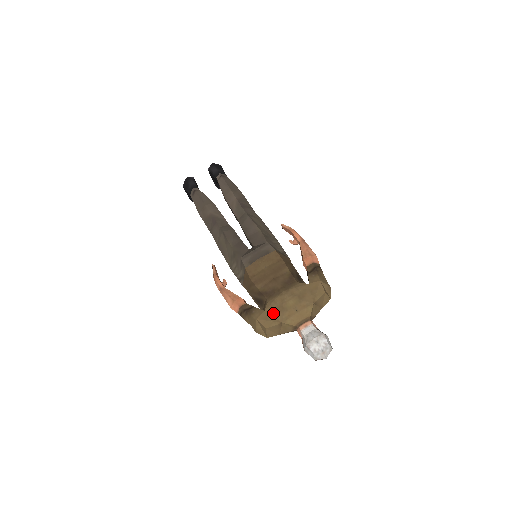
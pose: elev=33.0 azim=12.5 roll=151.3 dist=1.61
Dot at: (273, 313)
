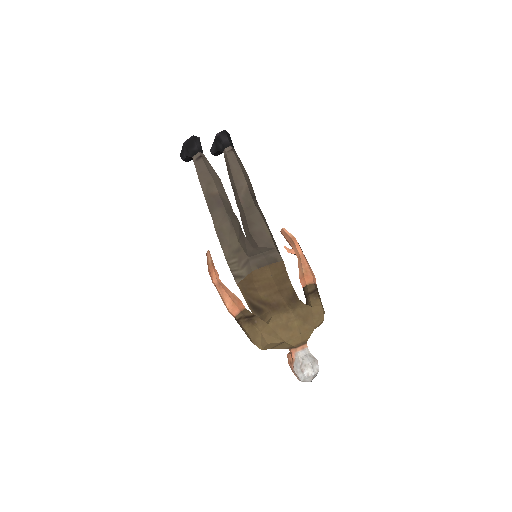
Dot at: (277, 329)
